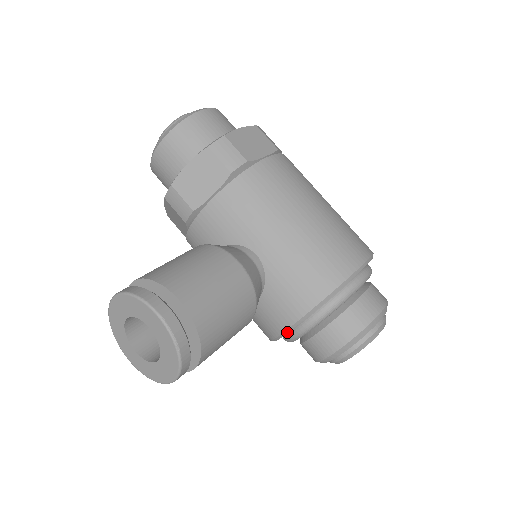
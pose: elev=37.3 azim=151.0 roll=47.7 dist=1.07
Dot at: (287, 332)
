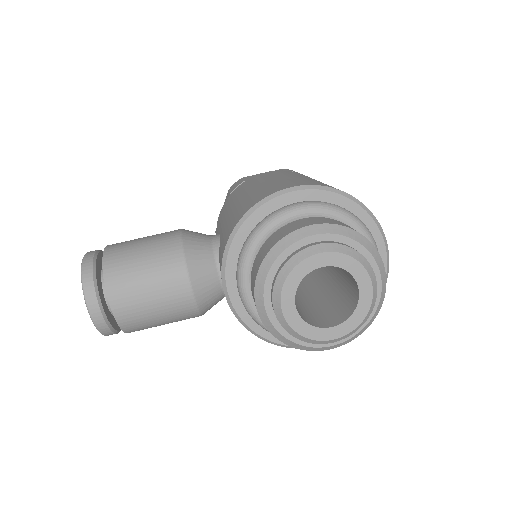
Dot at: (227, 292)
